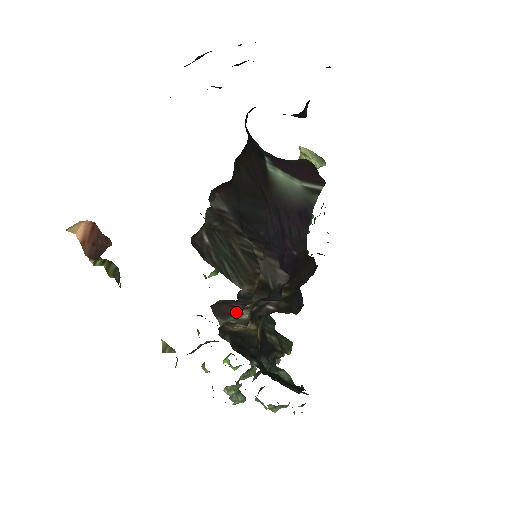
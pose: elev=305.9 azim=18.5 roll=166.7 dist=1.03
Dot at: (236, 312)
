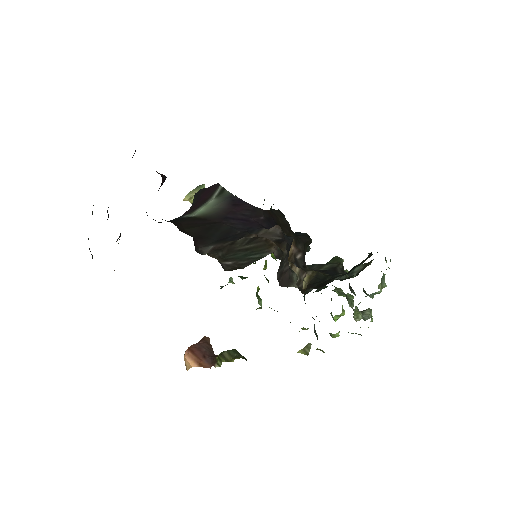
Dot at: (291, 272)
